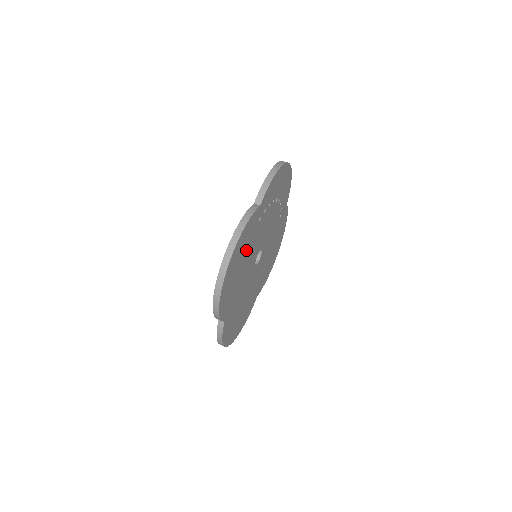
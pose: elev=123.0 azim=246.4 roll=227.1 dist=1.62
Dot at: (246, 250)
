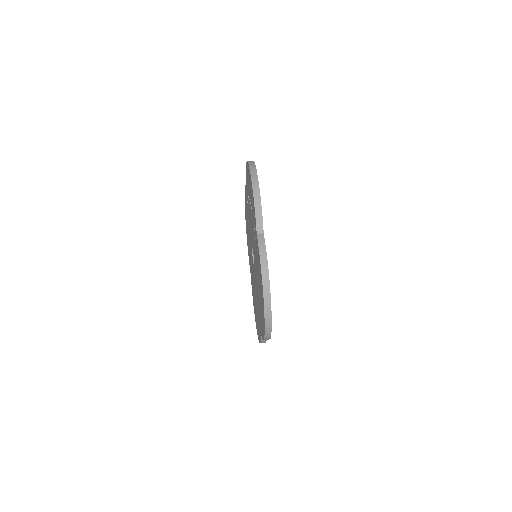
Dot at: occluded
